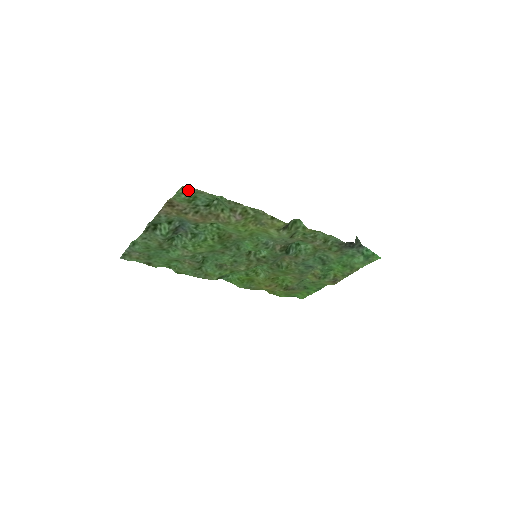
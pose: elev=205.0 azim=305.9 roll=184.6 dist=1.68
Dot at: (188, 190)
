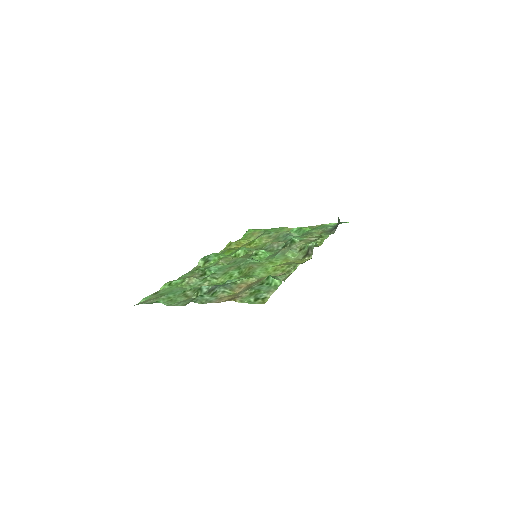
Dot at: (263, 300)
